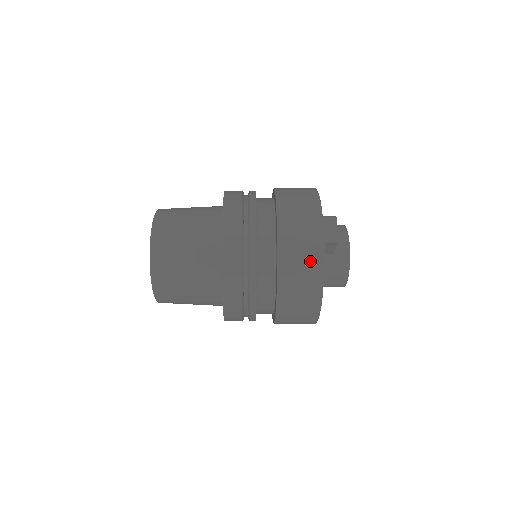
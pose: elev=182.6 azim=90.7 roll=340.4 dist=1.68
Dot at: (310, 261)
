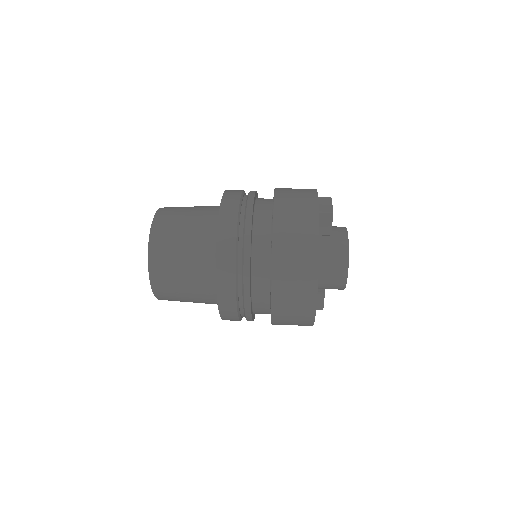
Dot at: (305, 224)
